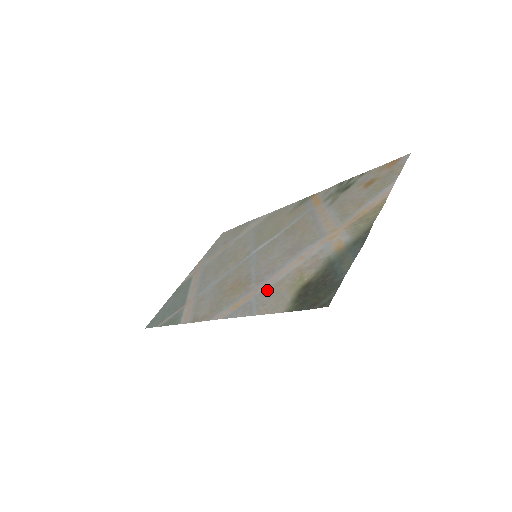
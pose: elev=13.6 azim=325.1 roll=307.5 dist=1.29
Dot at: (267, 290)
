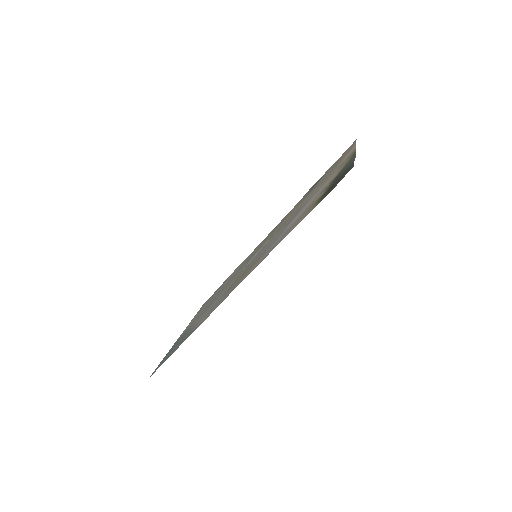
Dot at: (286, 232)
